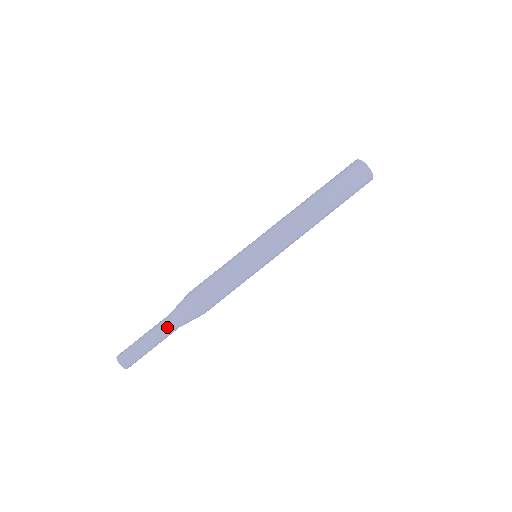
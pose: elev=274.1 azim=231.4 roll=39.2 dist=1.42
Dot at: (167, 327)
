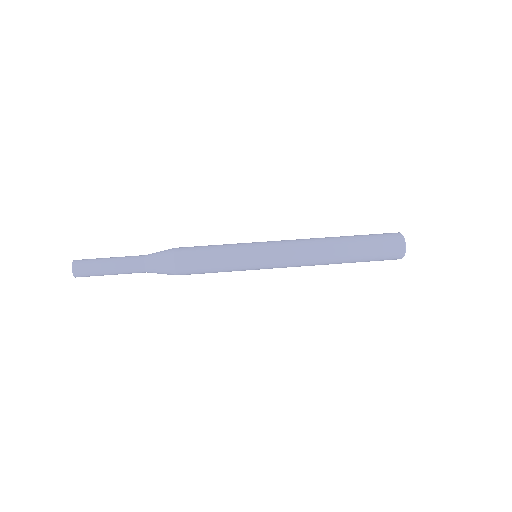
Dot at: (136, 265)
